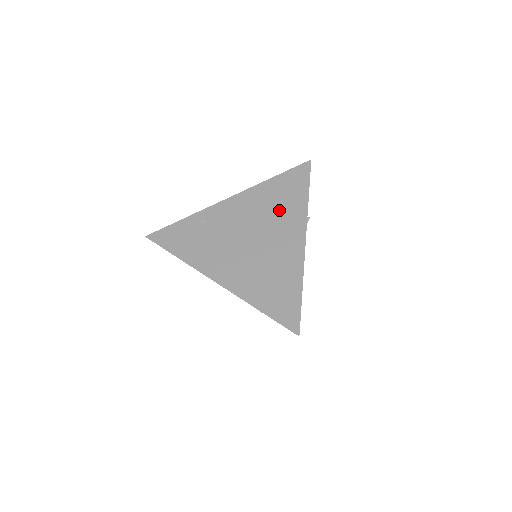
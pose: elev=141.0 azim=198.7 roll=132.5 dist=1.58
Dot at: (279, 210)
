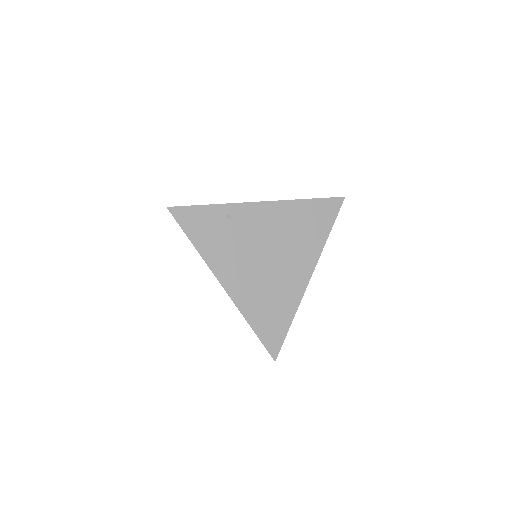
Dot at: (300, 237)
